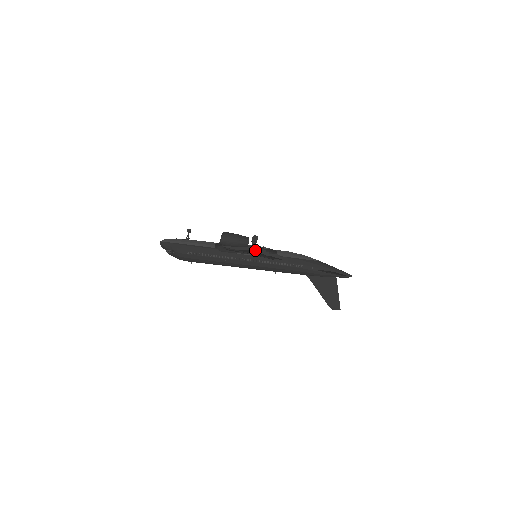
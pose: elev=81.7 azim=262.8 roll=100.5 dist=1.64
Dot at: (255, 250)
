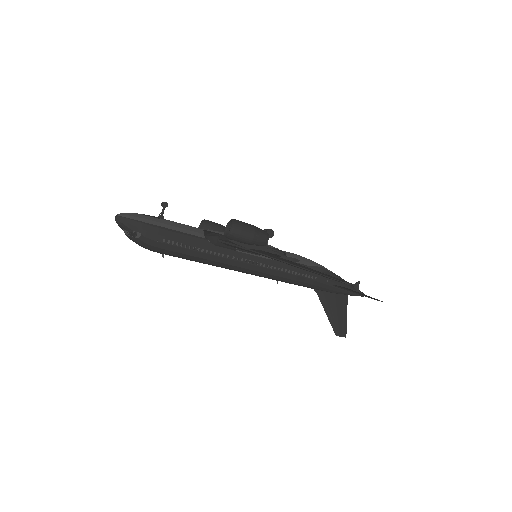
Dot at: (273, 252)
